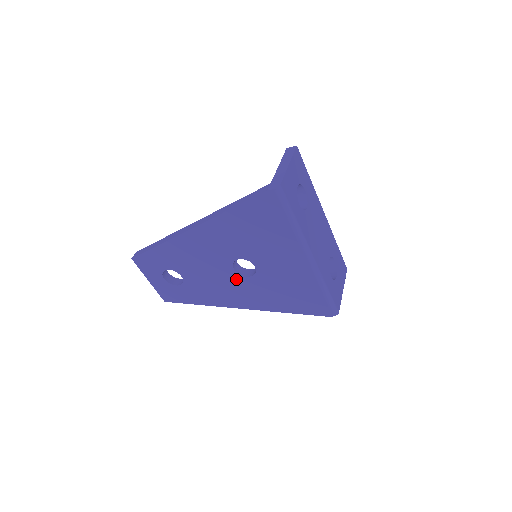
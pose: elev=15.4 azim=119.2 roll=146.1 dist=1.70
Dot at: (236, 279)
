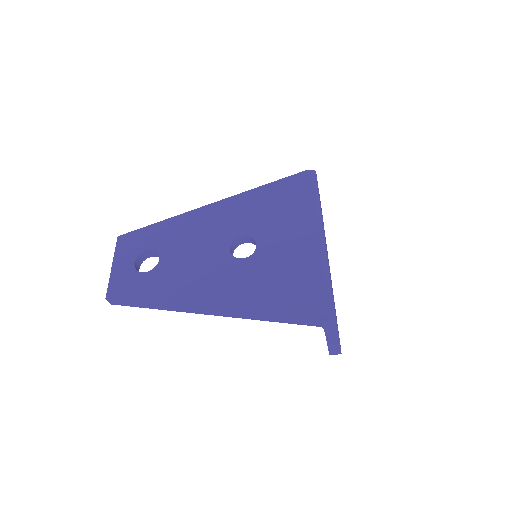
Dot at: (225, 262)
